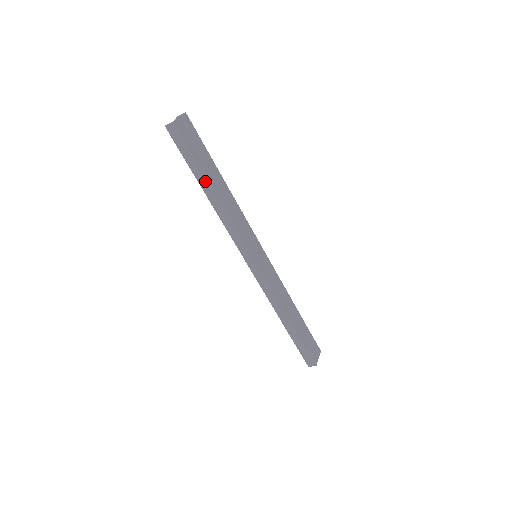
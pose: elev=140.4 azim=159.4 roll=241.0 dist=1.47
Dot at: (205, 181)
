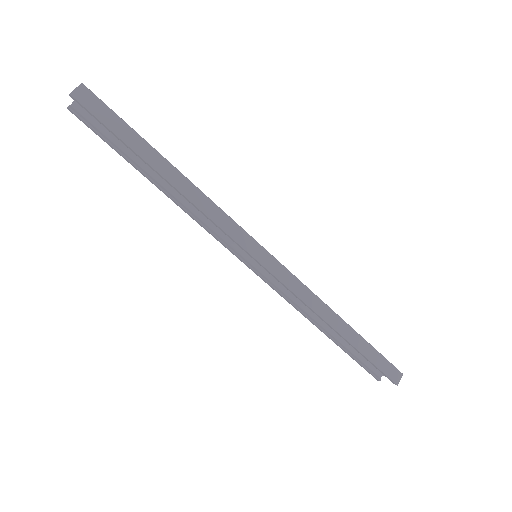
Dot at: (156, 155)
